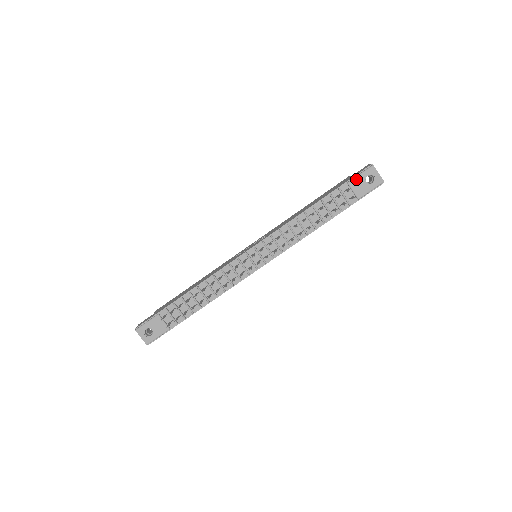
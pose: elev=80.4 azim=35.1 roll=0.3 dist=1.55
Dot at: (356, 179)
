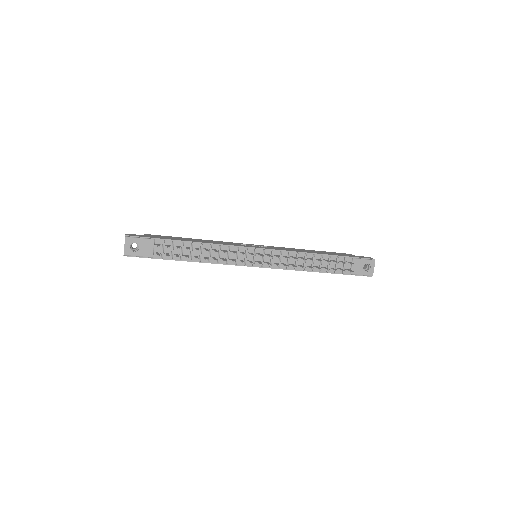
Dot at: (360, 260)
